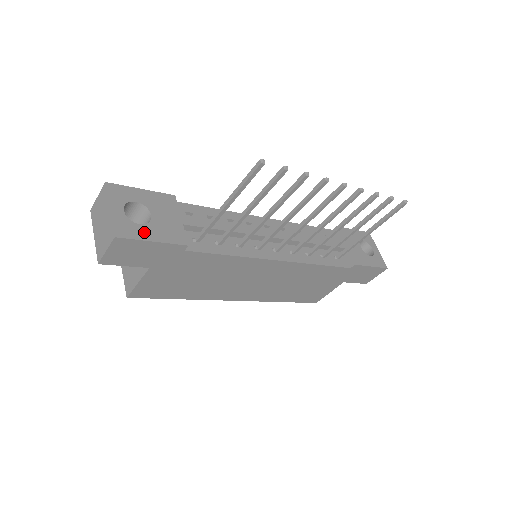
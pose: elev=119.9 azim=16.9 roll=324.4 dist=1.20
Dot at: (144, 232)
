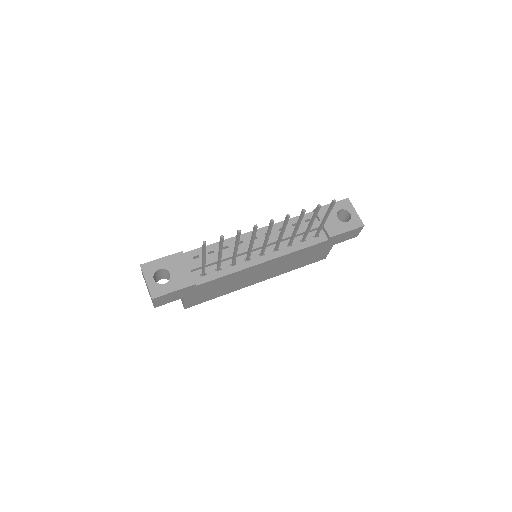
Dot at: (168, 288)
